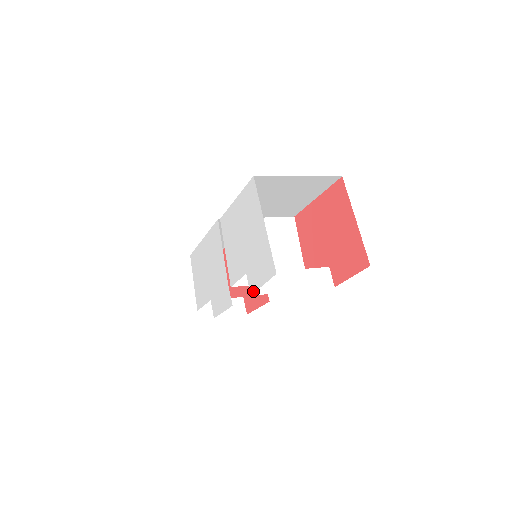
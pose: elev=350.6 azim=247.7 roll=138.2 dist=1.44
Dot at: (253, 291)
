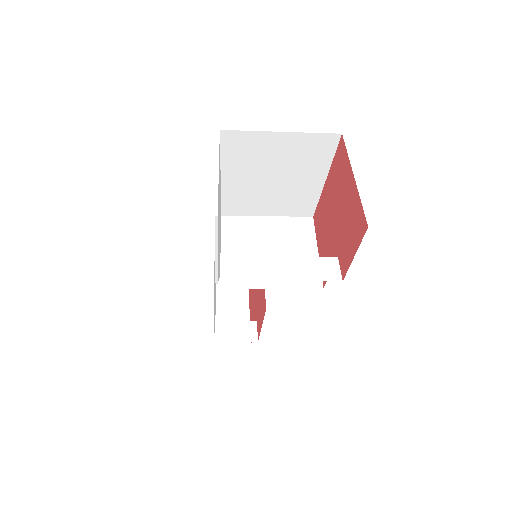
Dot at: occluded
